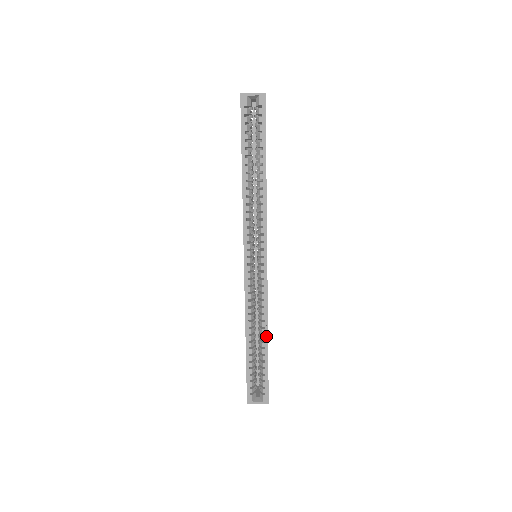
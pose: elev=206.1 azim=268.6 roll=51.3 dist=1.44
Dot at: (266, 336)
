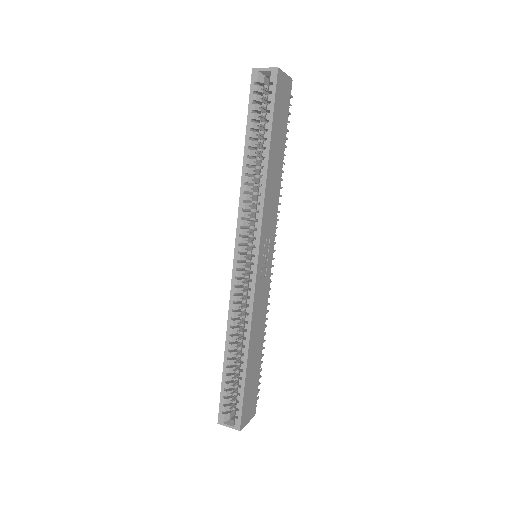
Dot at: (246, 349)
